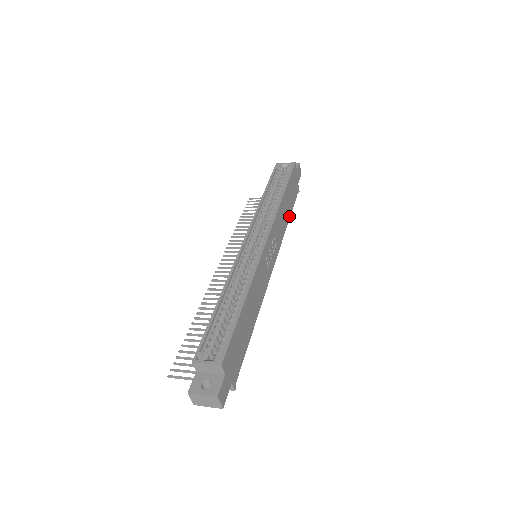
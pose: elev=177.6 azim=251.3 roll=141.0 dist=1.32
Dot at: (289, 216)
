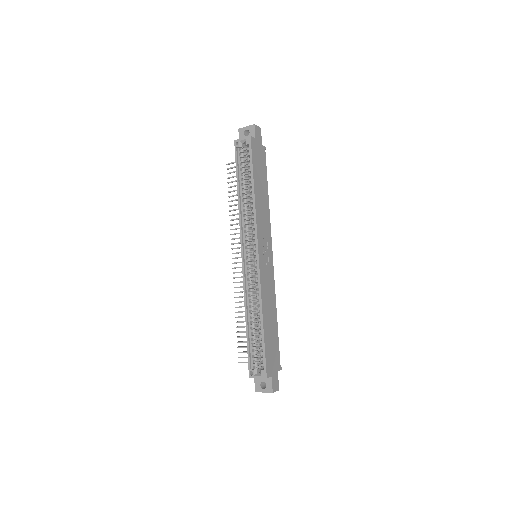
Dot at: (267, 191)
